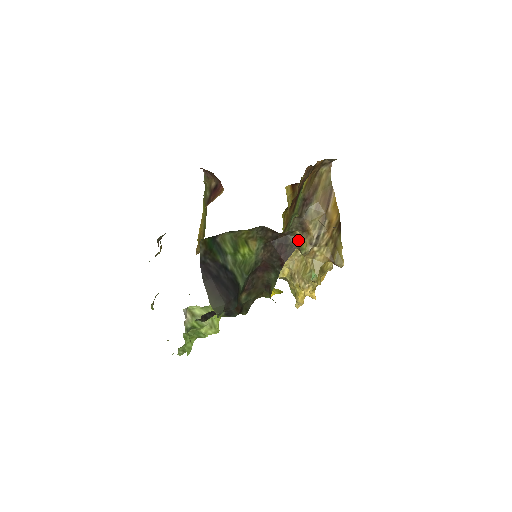
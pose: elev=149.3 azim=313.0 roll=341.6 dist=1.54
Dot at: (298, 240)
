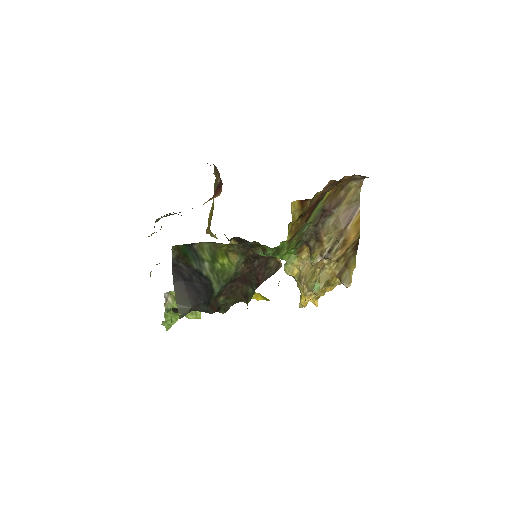
Dot at: (278, 267)
